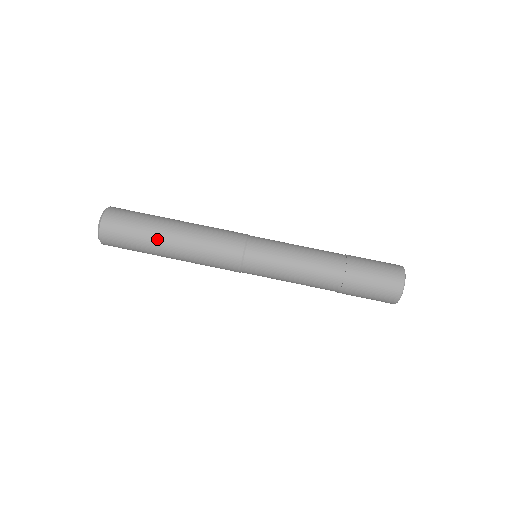
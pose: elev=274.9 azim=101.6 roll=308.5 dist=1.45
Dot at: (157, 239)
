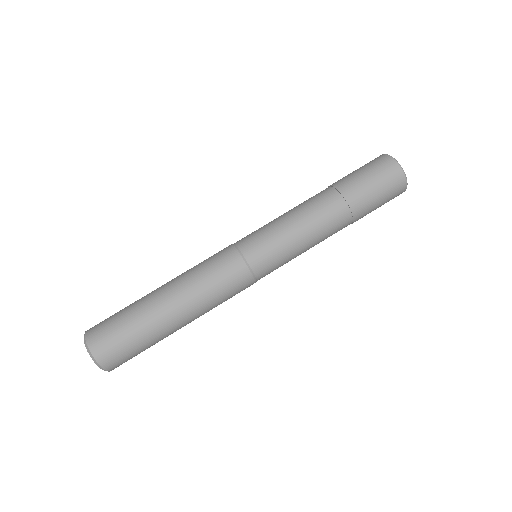
Dot at: (168, 334)
